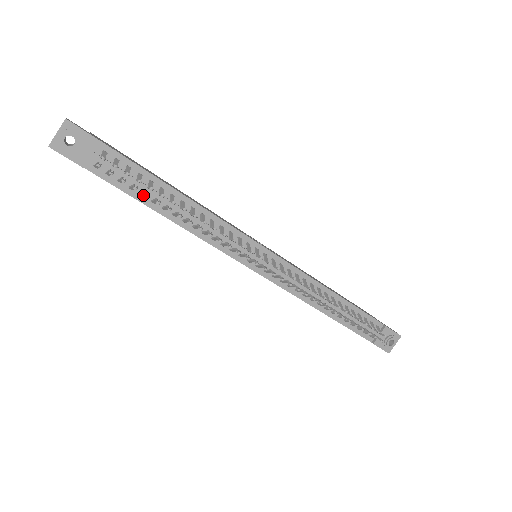
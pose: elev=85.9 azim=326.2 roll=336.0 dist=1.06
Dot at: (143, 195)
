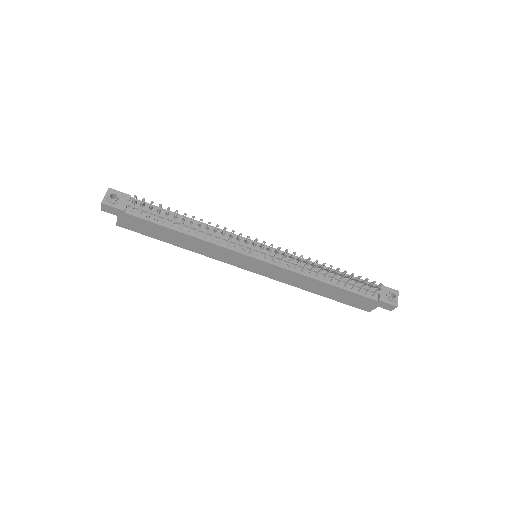
Dot at: (165, 220)
